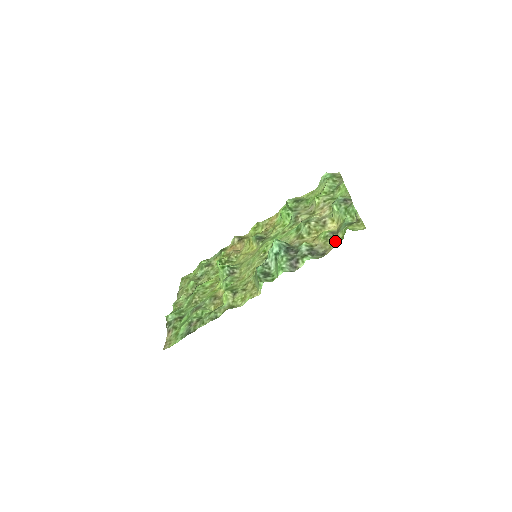
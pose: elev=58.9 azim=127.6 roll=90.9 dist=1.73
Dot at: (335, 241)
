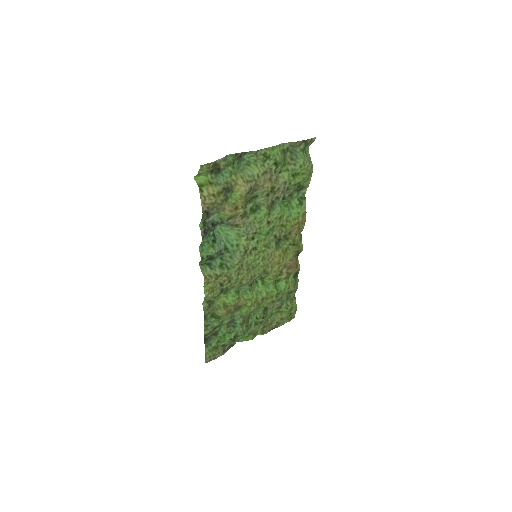
Dot at: (217, 196)
